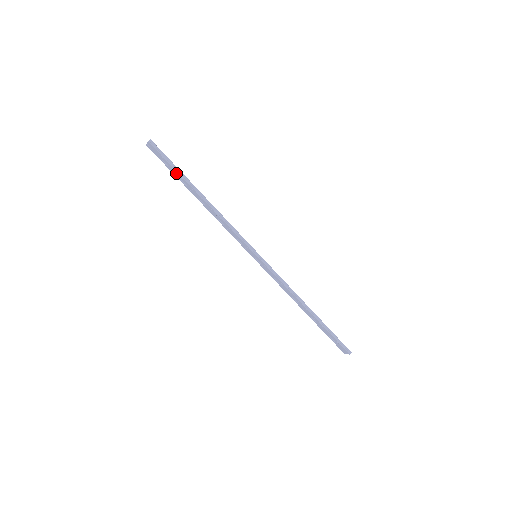
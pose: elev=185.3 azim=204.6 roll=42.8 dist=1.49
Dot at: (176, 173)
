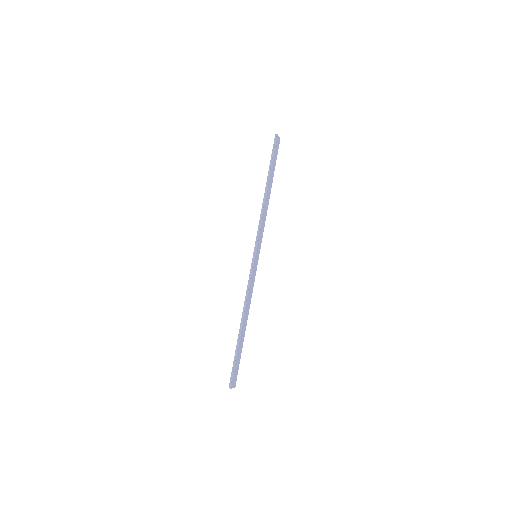
Dot at: (271, 165)
